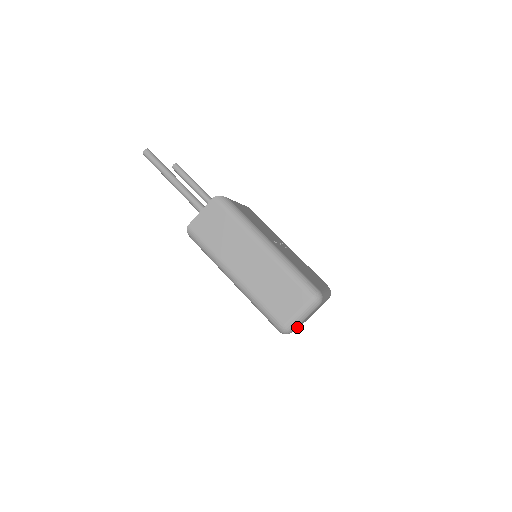
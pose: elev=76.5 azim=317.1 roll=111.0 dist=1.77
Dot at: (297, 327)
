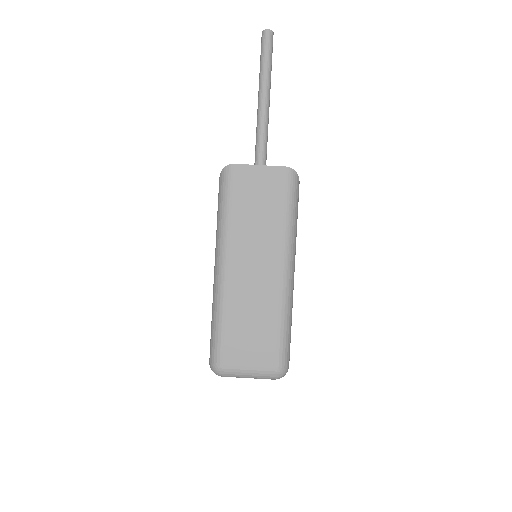
Dot at: occluded
